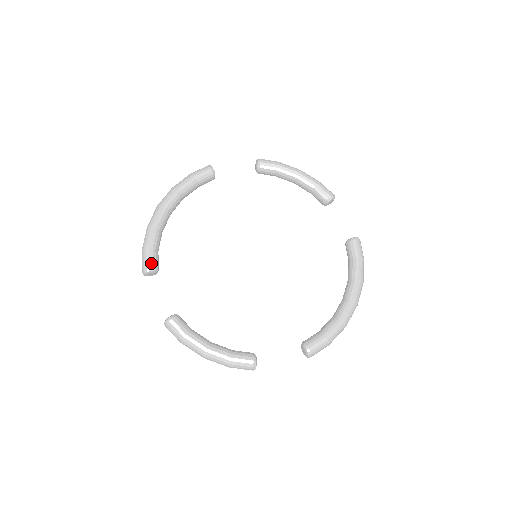
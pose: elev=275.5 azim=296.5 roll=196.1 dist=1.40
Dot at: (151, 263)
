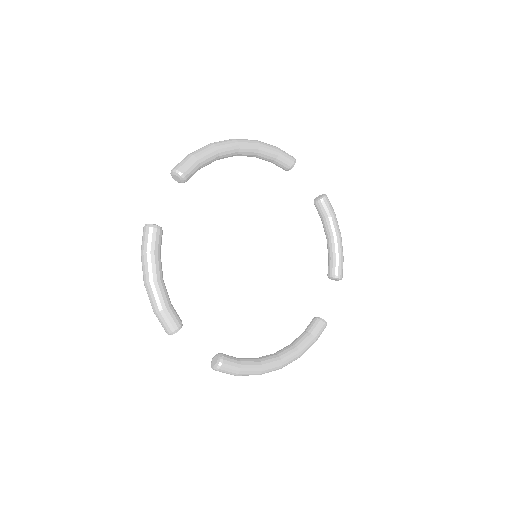
Dot at: (188, 171)
